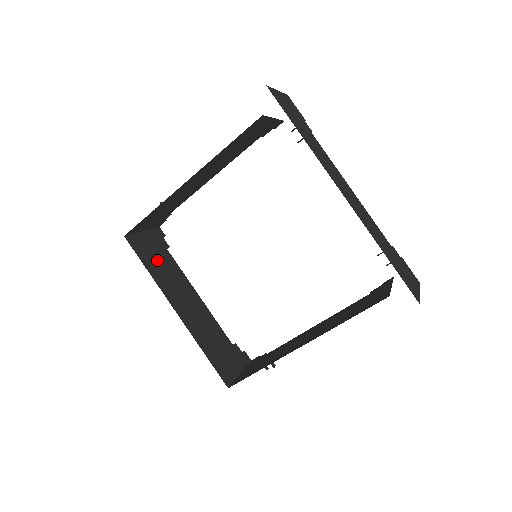
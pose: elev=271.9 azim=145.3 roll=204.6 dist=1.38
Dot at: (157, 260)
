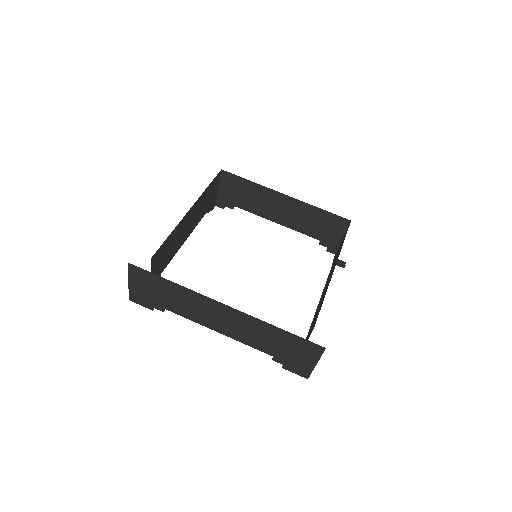
Dot at: occluded
